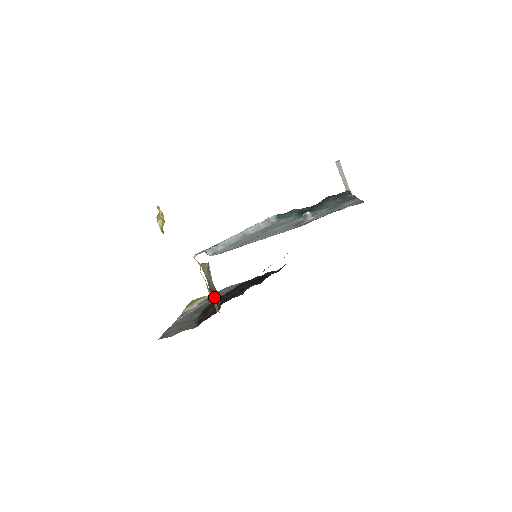
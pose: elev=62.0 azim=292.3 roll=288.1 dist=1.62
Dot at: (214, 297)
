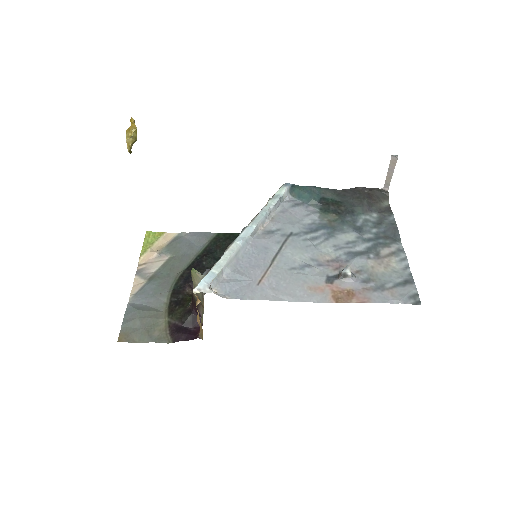
Dot at: (196, 306)
